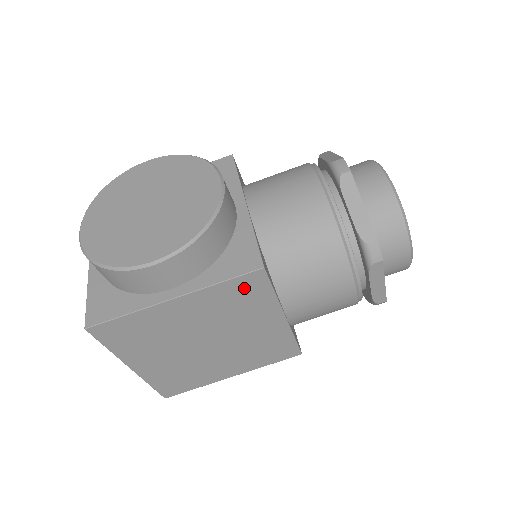
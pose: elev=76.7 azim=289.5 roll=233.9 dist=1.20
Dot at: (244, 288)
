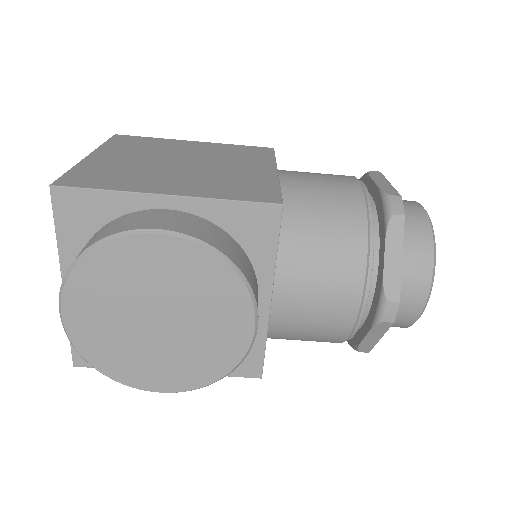
Dot at: occluded
